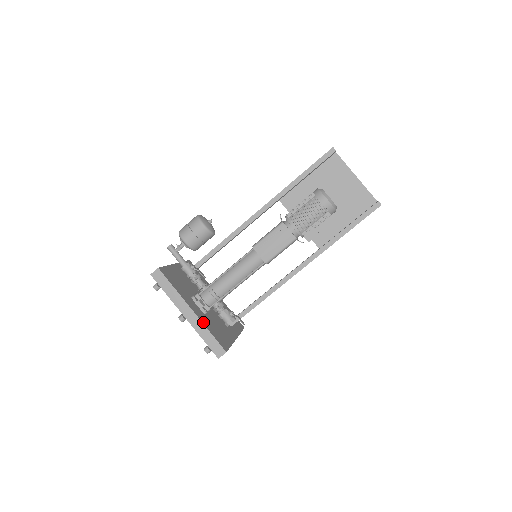
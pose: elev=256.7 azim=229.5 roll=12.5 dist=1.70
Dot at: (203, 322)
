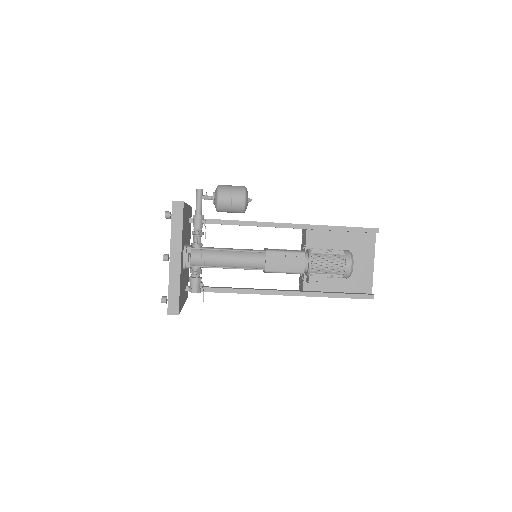
Dot at: occluded
